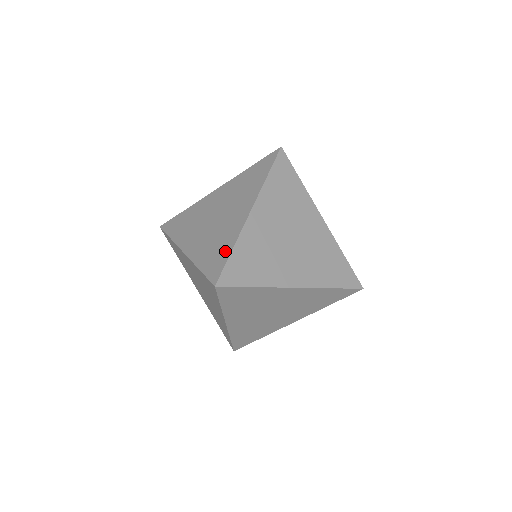
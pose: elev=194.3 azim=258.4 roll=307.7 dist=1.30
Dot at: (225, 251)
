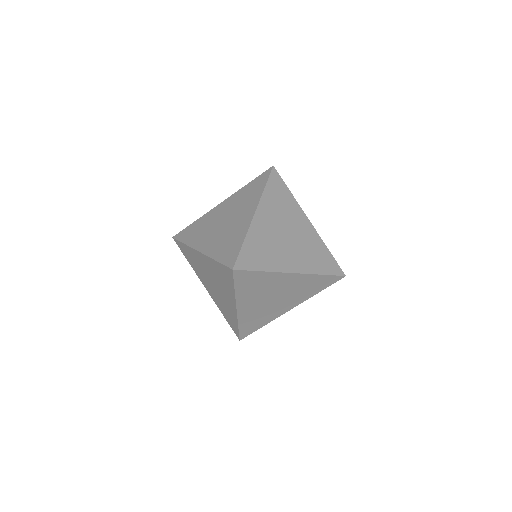
Dot at: (237, 244)
